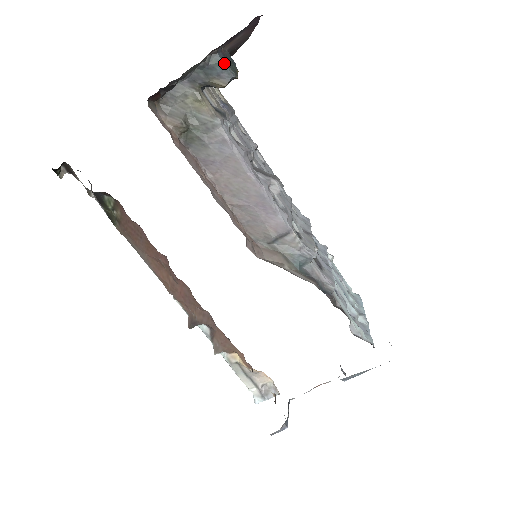
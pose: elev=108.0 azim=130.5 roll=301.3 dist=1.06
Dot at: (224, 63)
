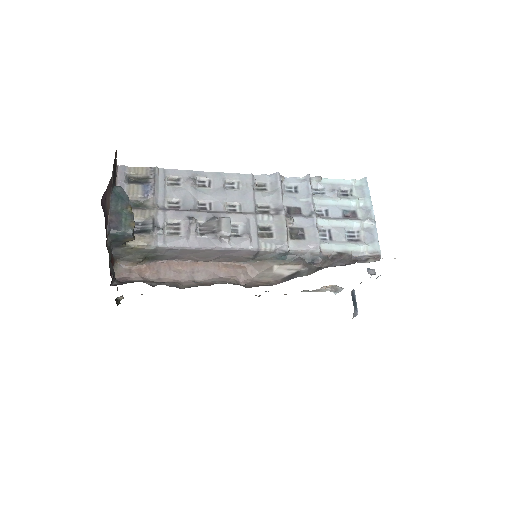
Dot at: (119, 234)
